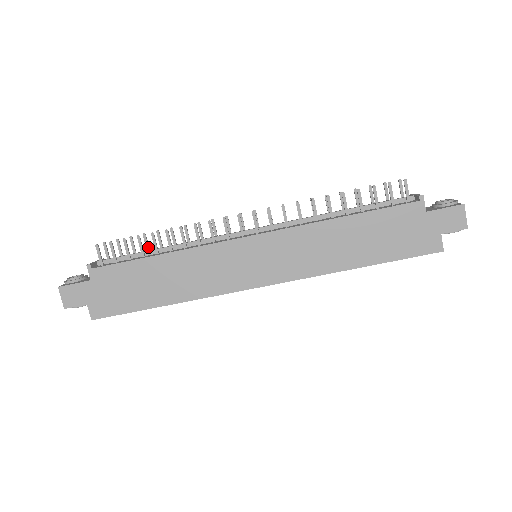
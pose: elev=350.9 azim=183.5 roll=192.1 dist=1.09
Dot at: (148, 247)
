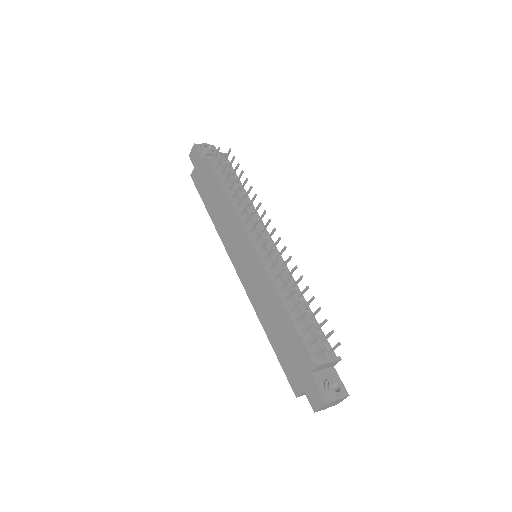
Dot at: (239, 179)
